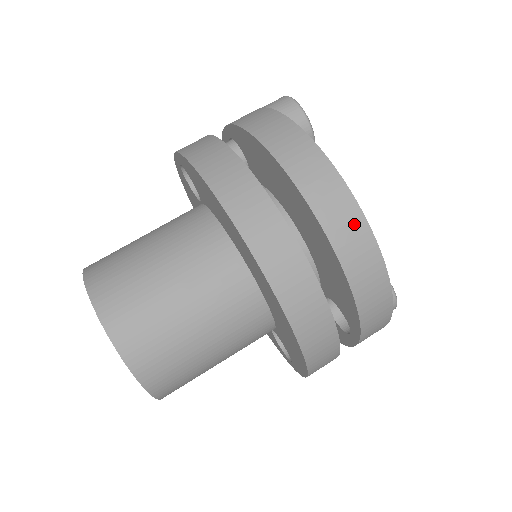
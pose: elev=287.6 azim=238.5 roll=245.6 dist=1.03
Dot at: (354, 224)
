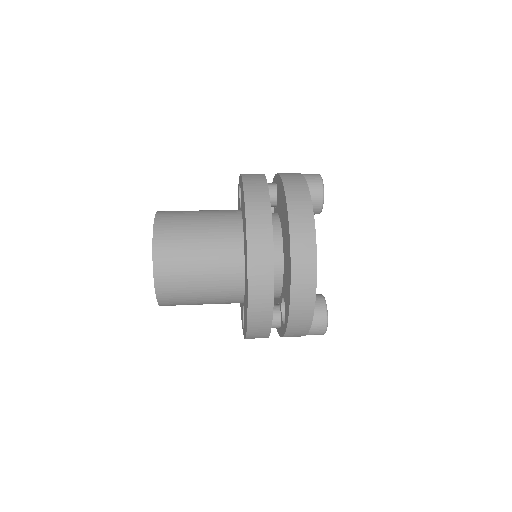
Dot at: (309, 250)
